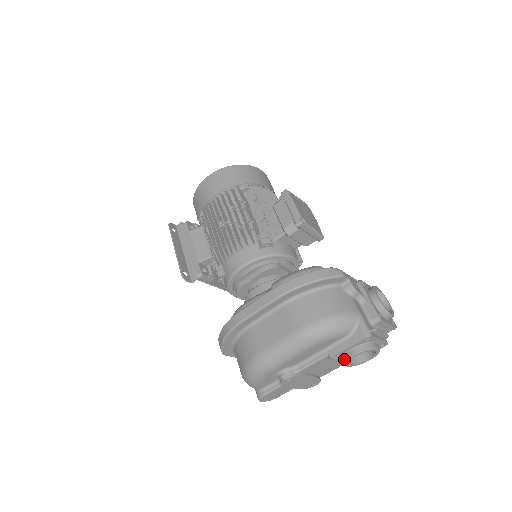
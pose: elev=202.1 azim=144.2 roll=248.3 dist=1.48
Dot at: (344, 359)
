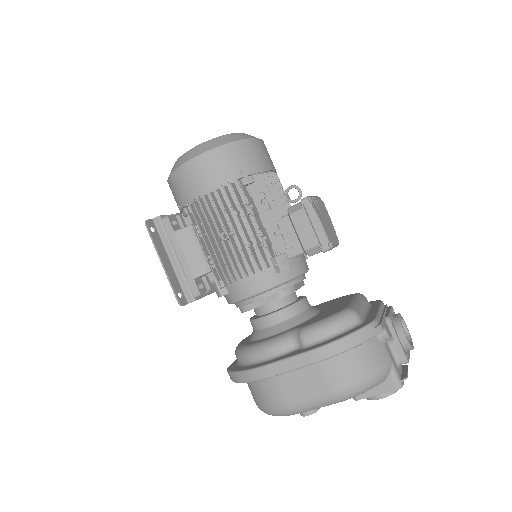
Dot at: occluded
